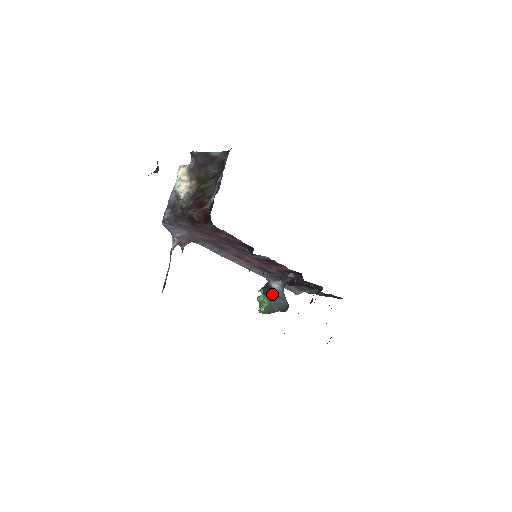
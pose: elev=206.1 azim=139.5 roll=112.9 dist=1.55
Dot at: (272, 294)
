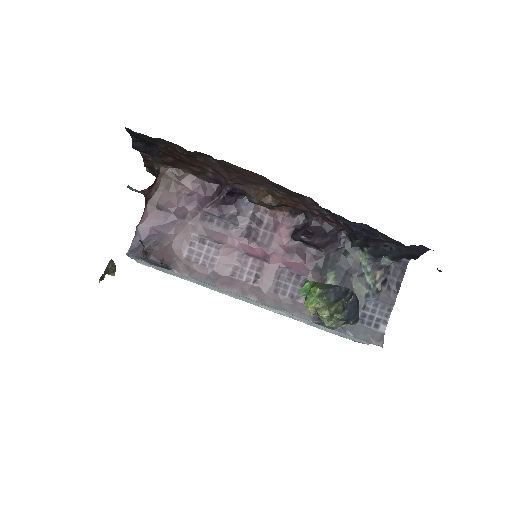
Dot at: occluded
